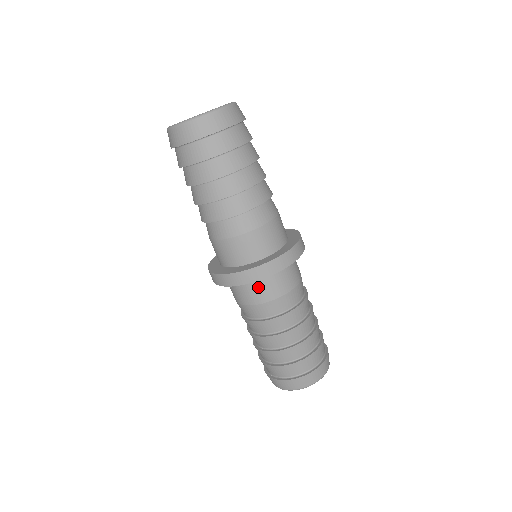
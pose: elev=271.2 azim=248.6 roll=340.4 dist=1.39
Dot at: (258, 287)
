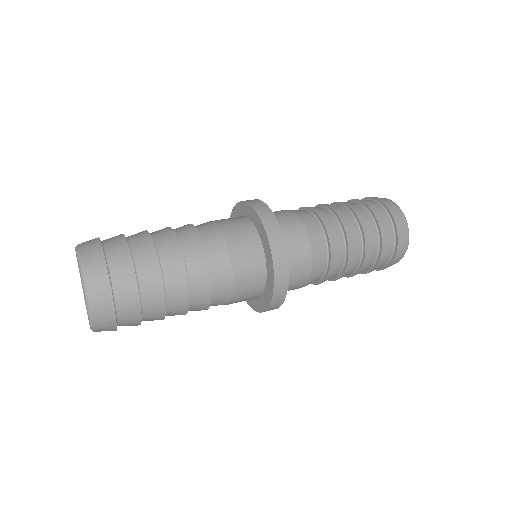
Dot at: (288, 289)
